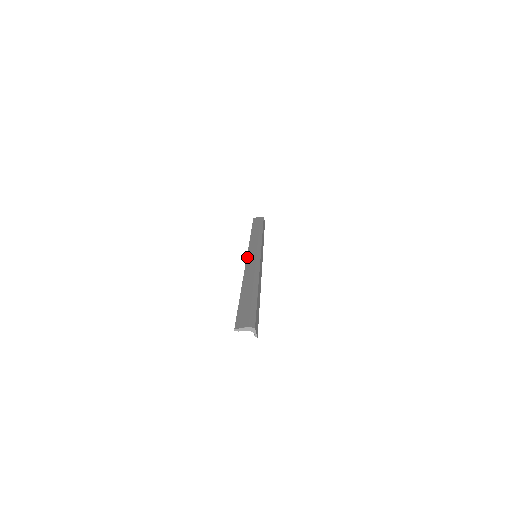
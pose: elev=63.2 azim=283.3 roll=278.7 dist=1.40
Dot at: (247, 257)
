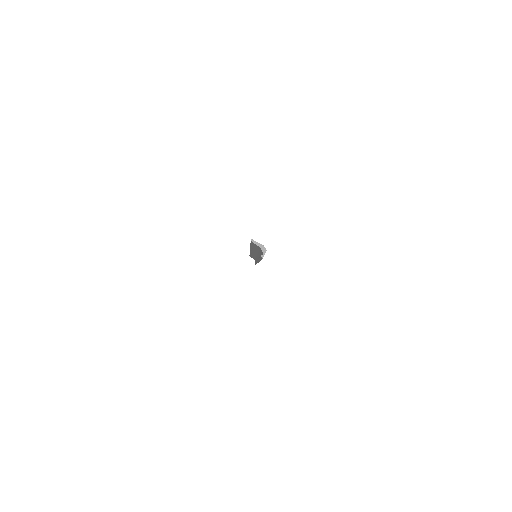
Dot at: occluded
